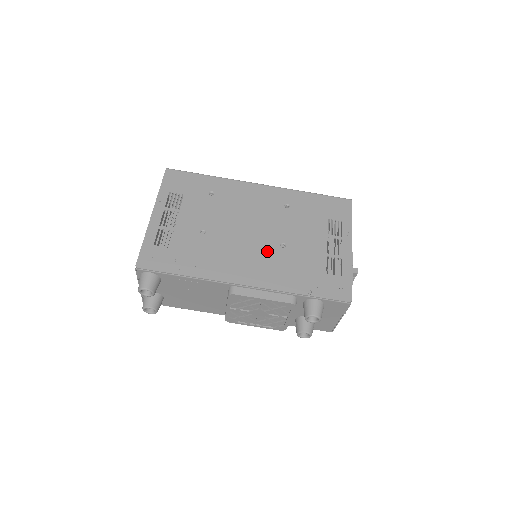
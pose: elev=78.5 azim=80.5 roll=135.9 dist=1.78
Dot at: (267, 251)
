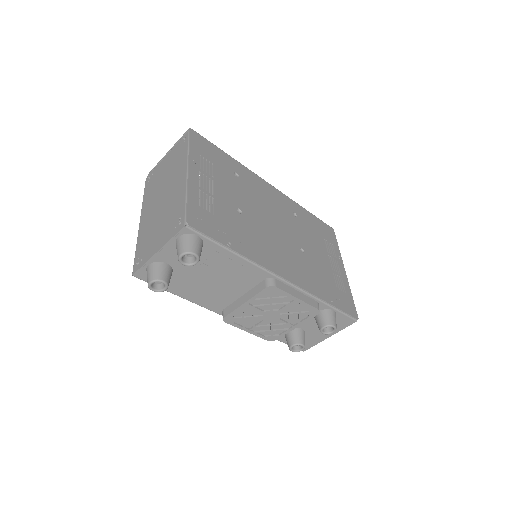
Dot at: (293, 251)
